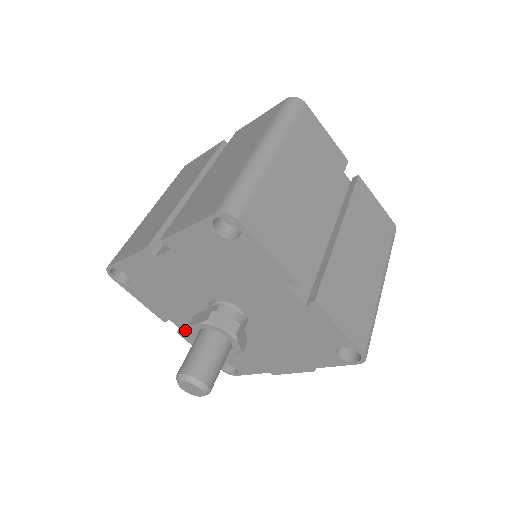
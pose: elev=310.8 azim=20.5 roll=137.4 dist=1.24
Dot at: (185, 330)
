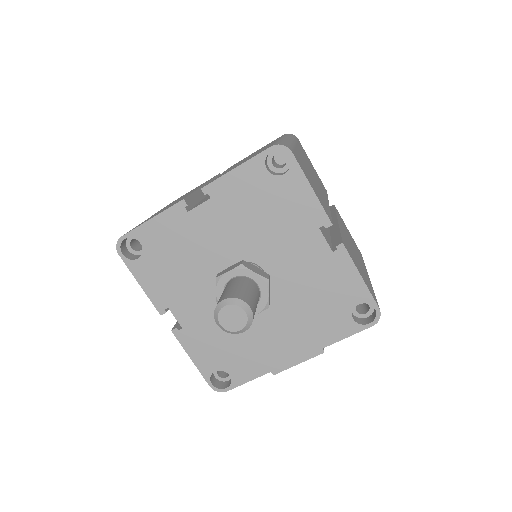
Dot at: (184, 323)
